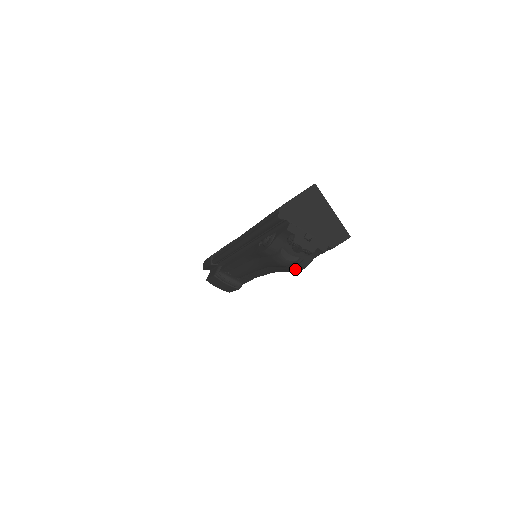
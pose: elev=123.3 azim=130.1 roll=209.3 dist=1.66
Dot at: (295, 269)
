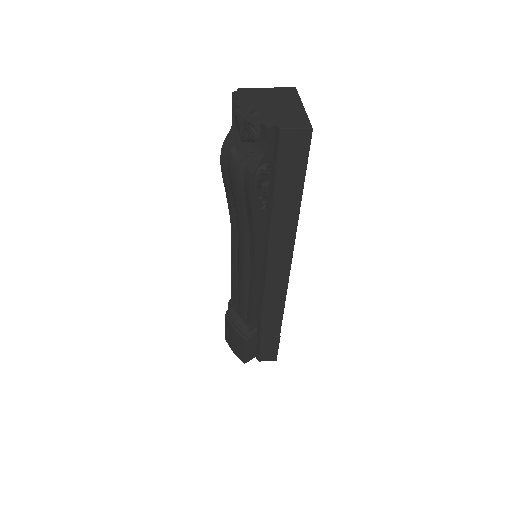
Dot at: (247, 184)
